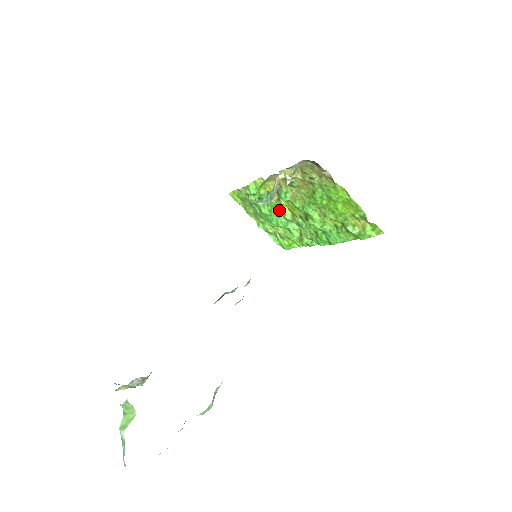
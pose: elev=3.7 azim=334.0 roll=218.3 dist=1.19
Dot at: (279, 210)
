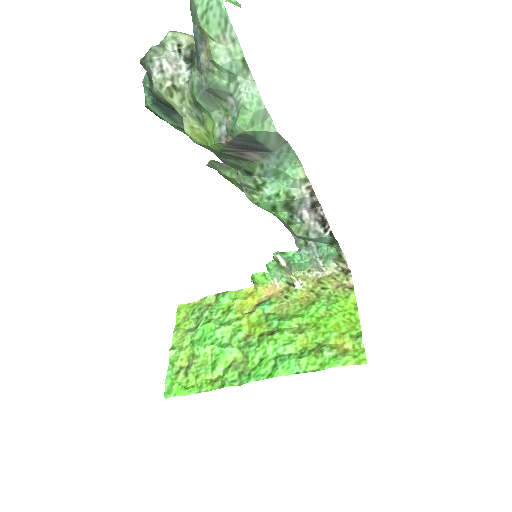
Dot at: (237, 324)
